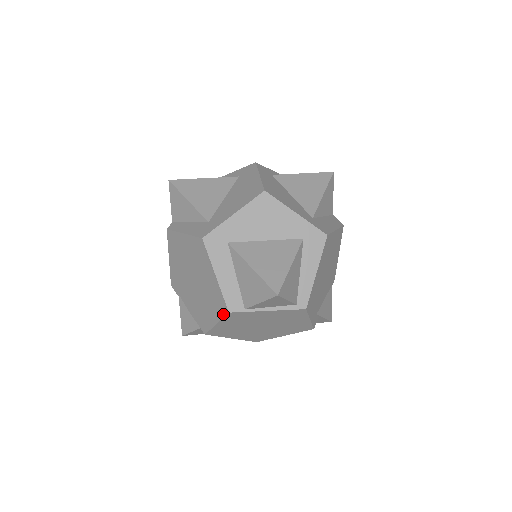
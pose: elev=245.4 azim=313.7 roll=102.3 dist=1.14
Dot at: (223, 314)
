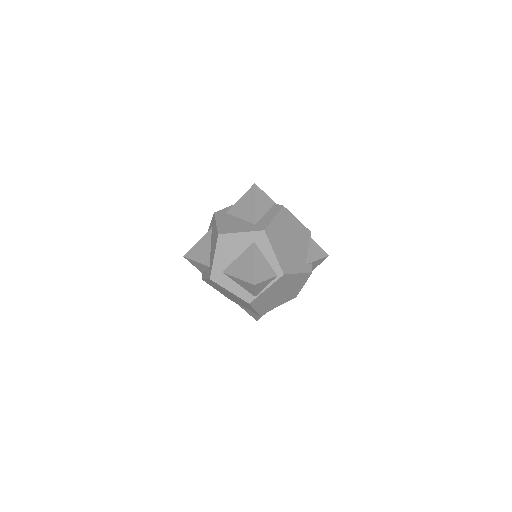
Dot at: (249, 305)
